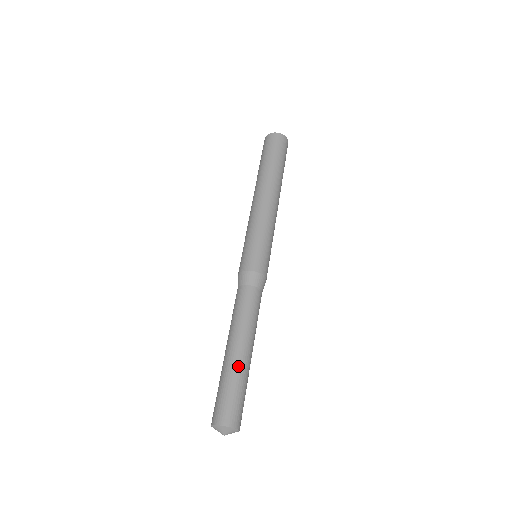
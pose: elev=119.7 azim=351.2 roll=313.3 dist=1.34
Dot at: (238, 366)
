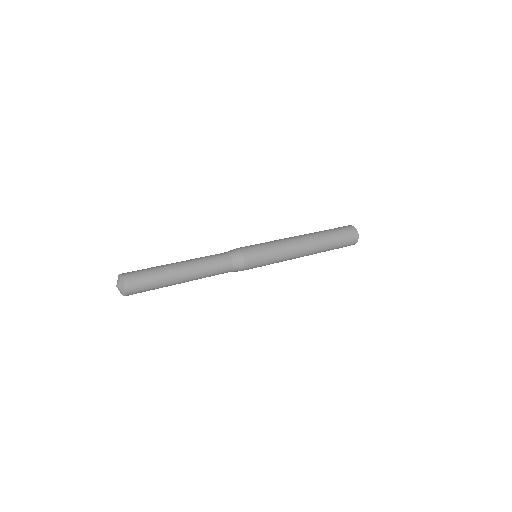
Dot at: (168, 269)
